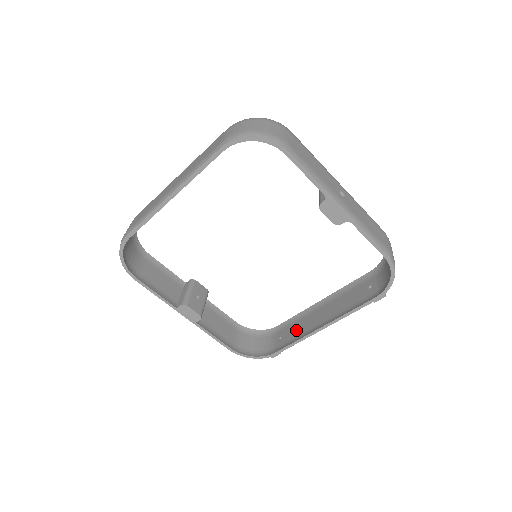
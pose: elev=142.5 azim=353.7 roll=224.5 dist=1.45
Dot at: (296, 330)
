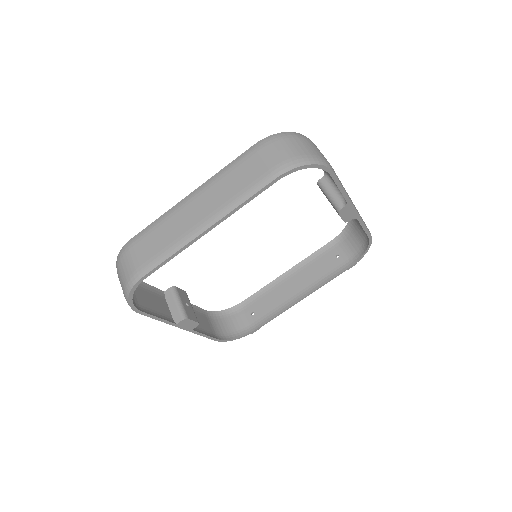
Dot at: (270, 304)
